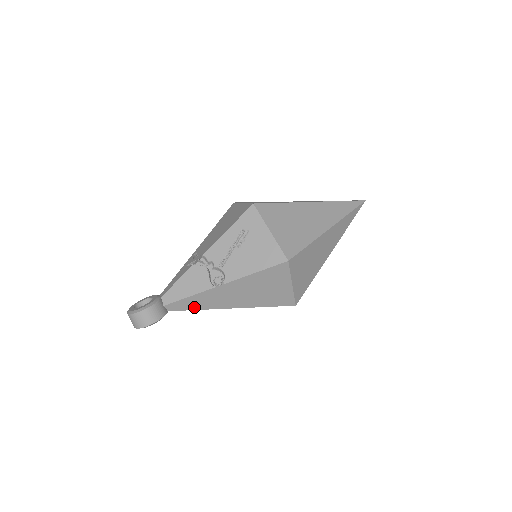
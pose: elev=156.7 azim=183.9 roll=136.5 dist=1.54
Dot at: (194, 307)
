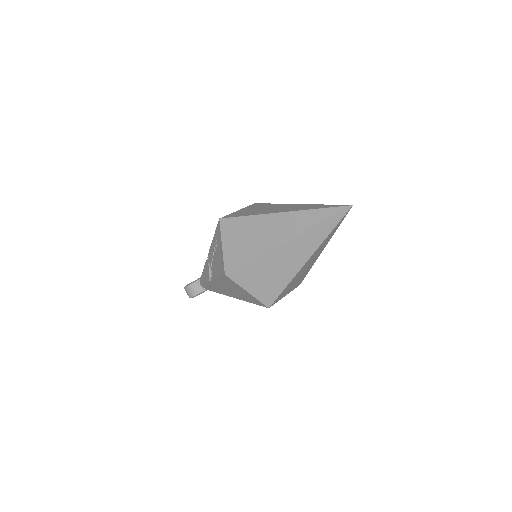
Dot at: (215, 291)
